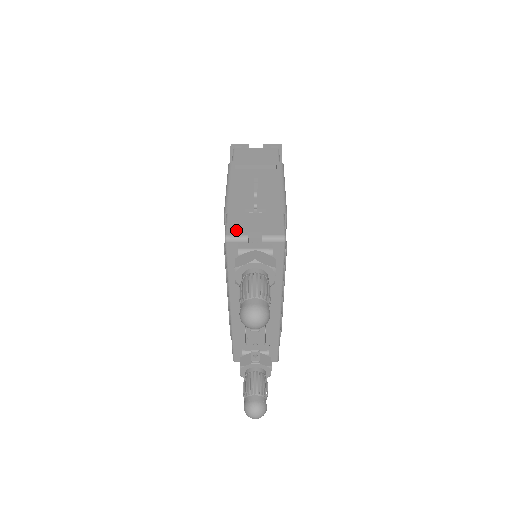
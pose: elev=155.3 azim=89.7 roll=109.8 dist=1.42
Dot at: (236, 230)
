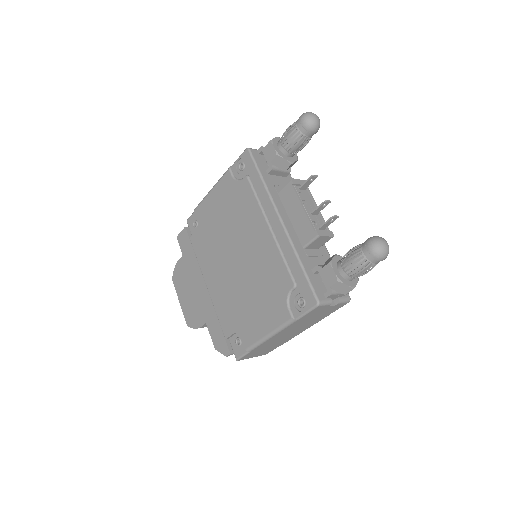
Dot at: occluded
